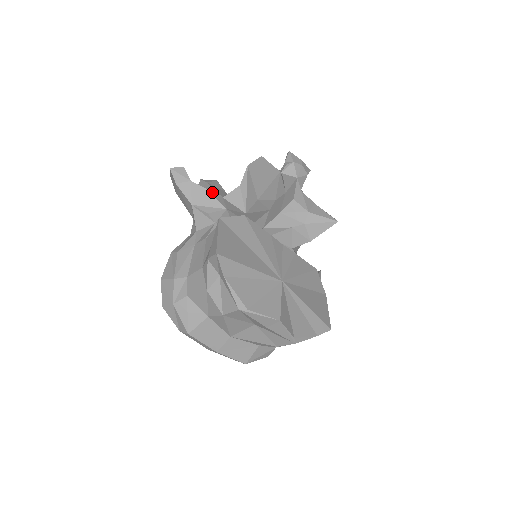
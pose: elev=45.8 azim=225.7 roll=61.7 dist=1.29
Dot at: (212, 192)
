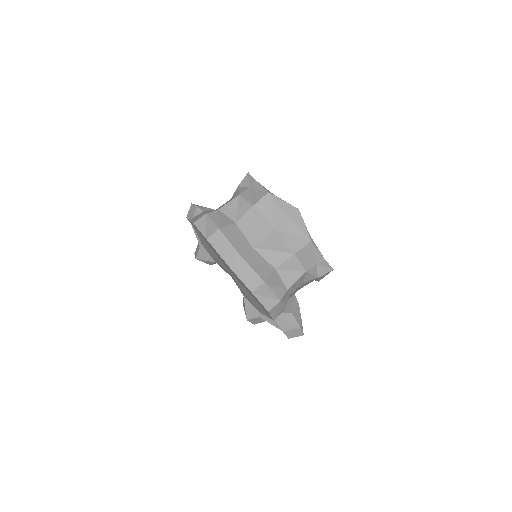
Dot at: occluded
